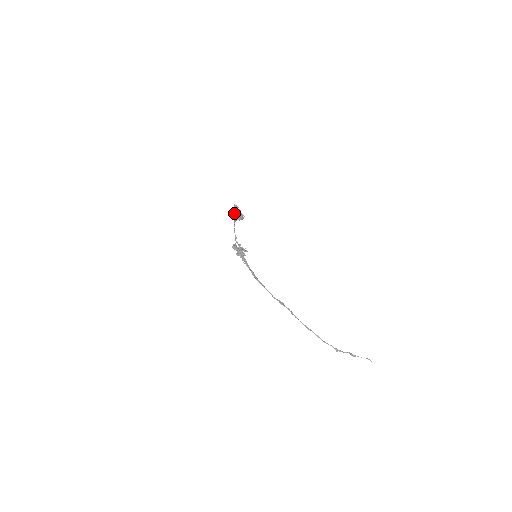
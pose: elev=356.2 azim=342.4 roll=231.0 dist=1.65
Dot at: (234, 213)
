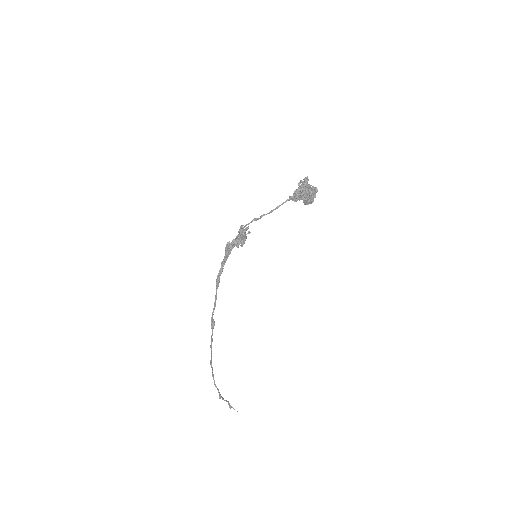
Dot at: (312, 191)
